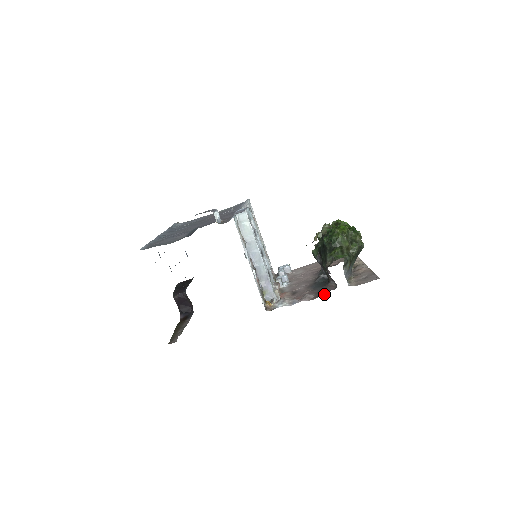
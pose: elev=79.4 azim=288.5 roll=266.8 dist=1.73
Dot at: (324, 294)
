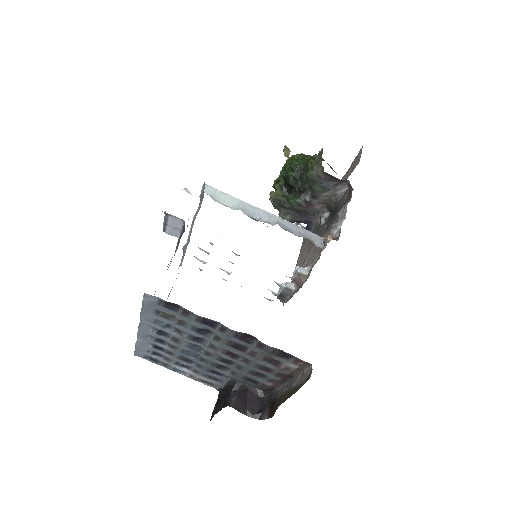
Dot at: (351, 190)
